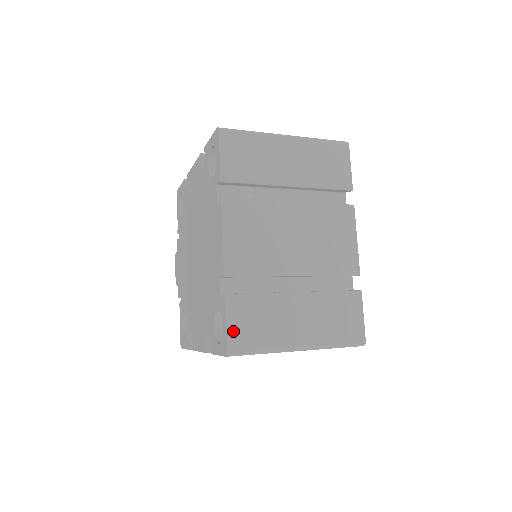
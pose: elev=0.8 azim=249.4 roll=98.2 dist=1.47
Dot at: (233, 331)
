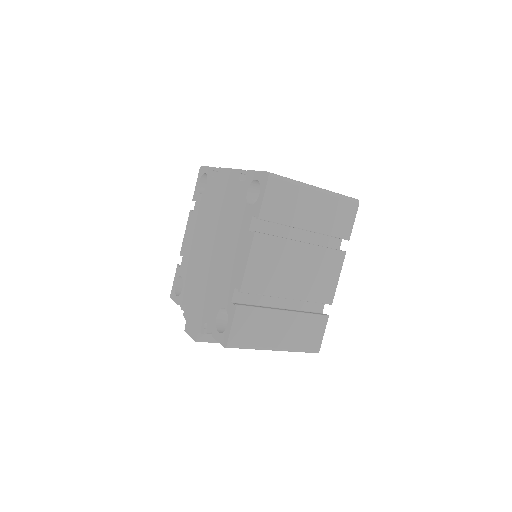
Dot at: occluded
